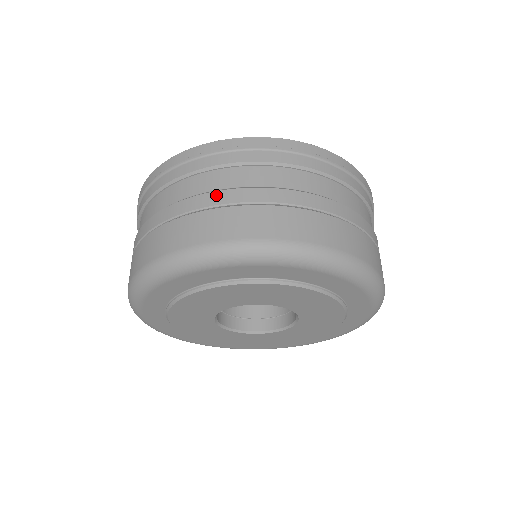
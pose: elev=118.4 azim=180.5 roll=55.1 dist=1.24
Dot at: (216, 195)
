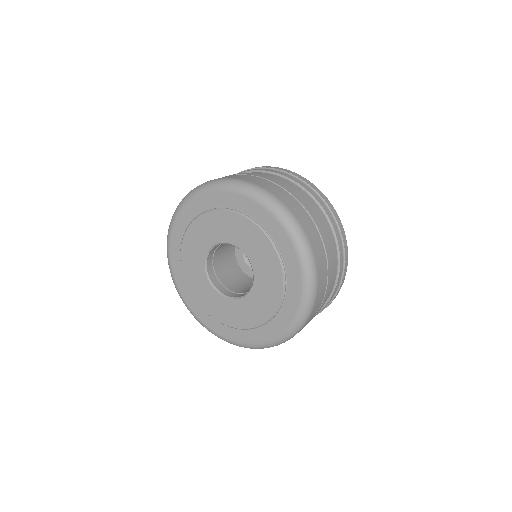
Dot at: (300, 197)
